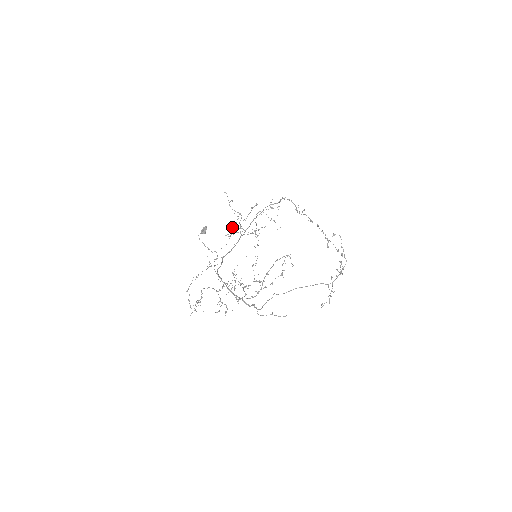
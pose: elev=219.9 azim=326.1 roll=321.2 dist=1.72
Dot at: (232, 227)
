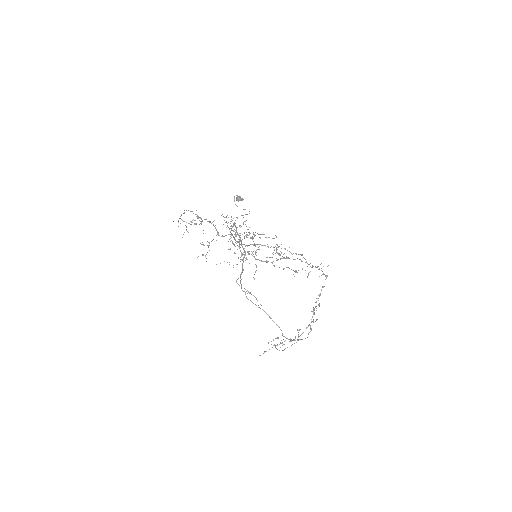
Dot at: occluded
